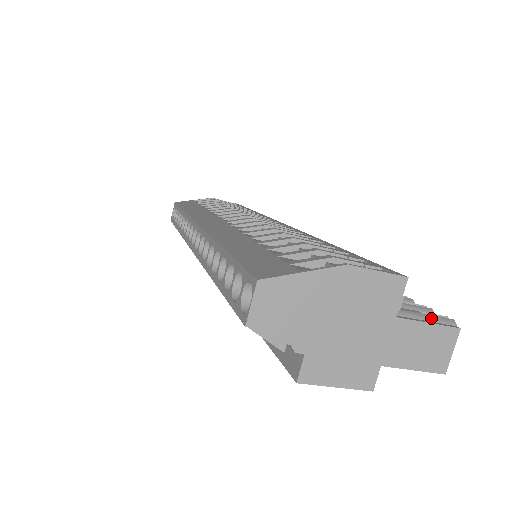
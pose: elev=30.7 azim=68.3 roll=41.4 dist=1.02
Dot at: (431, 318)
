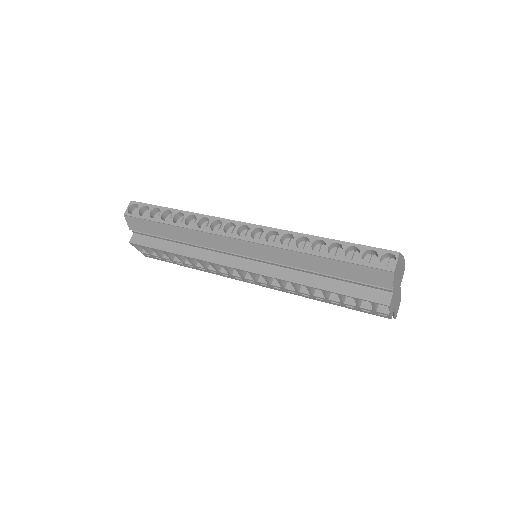
Dot at: occluded
